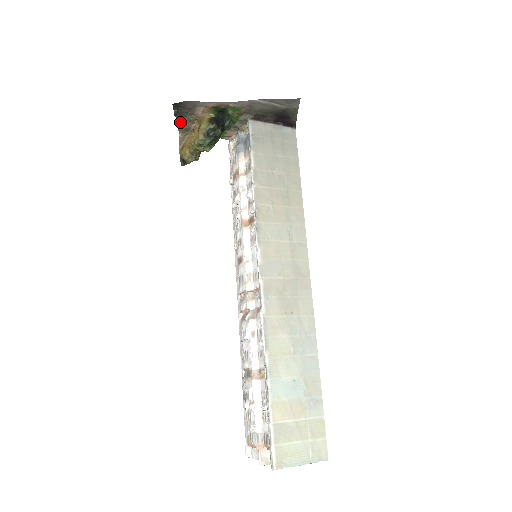
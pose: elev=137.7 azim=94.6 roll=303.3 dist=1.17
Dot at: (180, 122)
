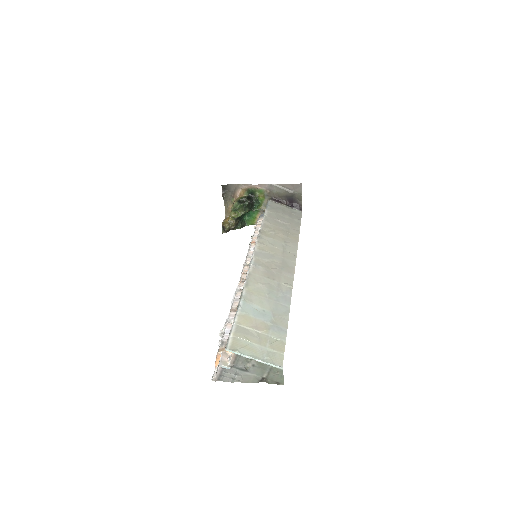
Dot at: (226, 206)
